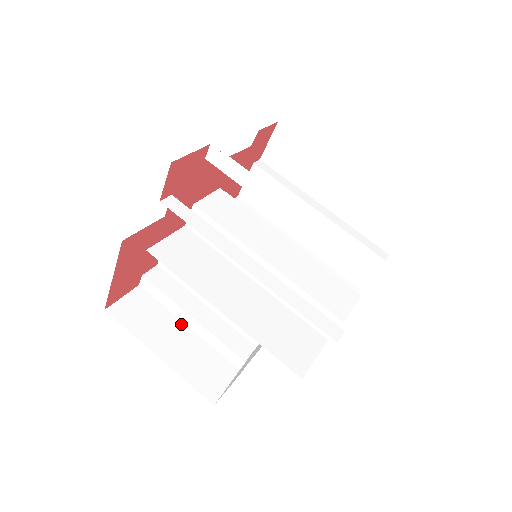
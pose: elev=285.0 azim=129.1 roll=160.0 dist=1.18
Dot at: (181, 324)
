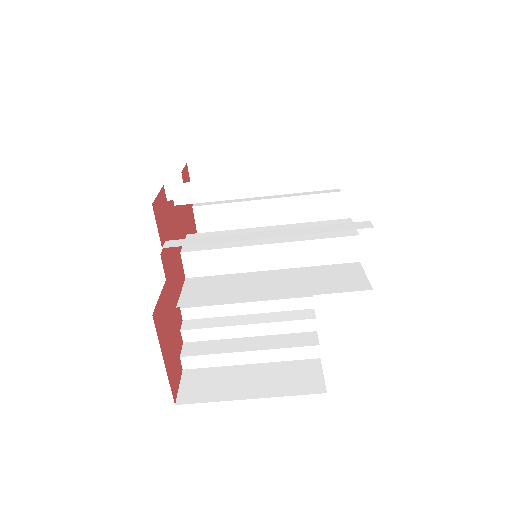
Dot at: (243, 367)
